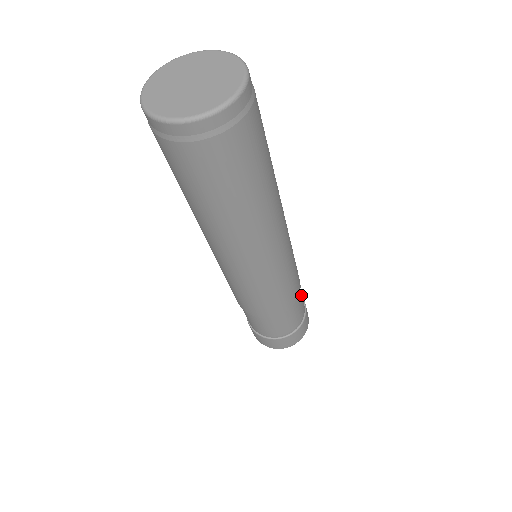
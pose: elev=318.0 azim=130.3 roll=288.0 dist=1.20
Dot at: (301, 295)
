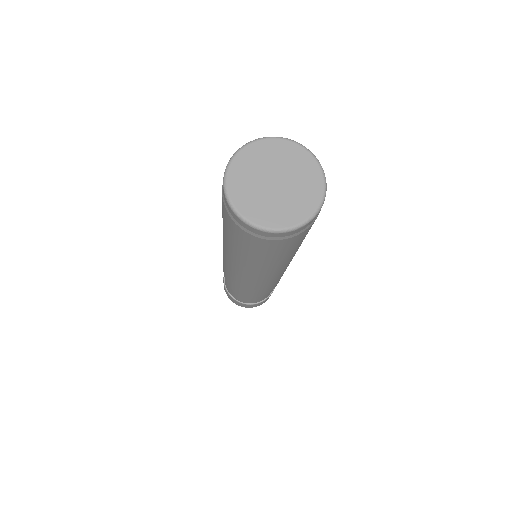
Dot at: occluded
